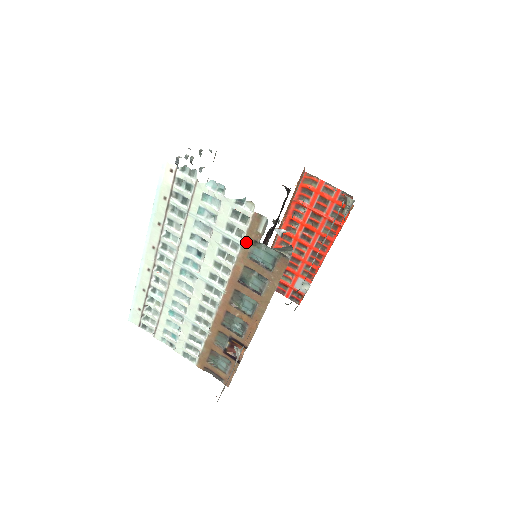
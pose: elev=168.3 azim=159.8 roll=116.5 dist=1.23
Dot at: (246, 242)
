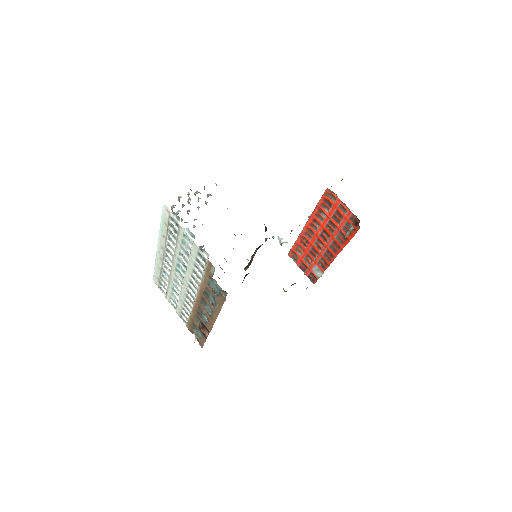
Dot at: (206, 274)
